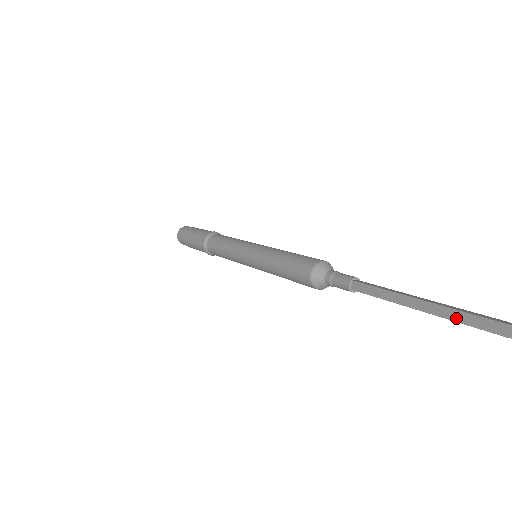
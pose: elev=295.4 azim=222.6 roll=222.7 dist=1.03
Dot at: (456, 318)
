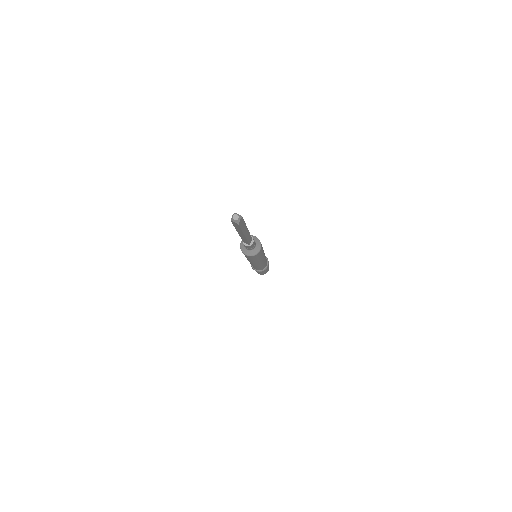
Dot at: occluded
